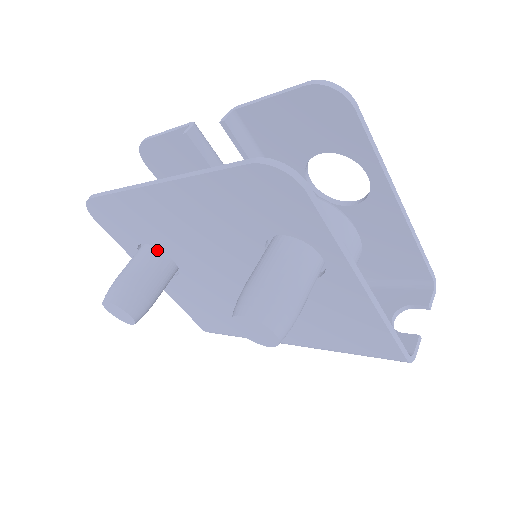
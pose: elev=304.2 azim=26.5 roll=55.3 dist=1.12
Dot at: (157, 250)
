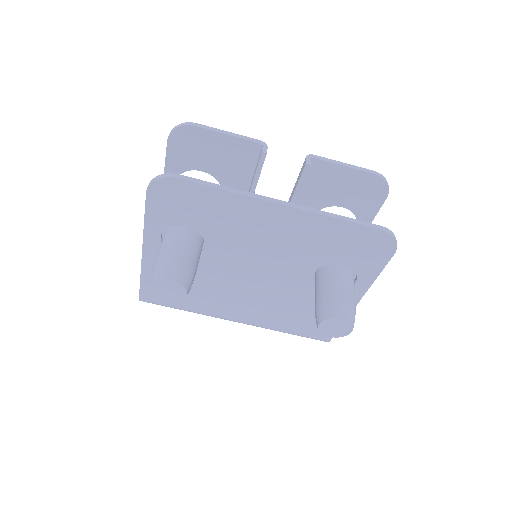
Dot at: (199, 236)
